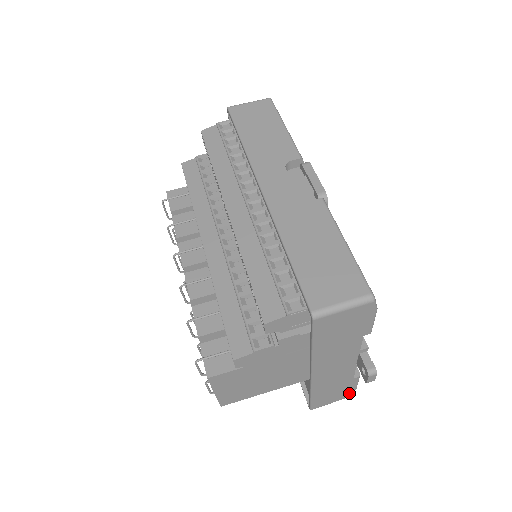
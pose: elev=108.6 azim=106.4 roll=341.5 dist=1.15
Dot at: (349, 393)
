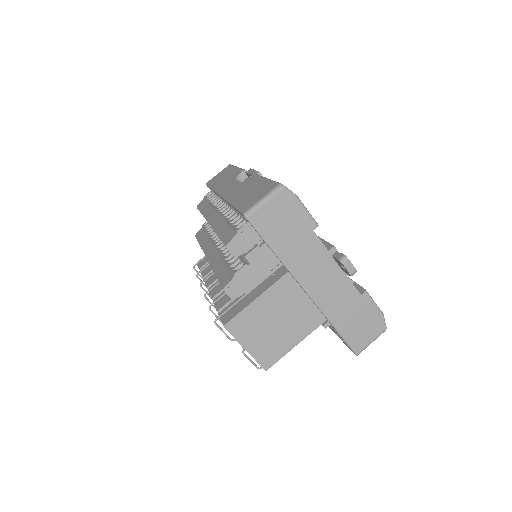
Dot at: (380, 322)
